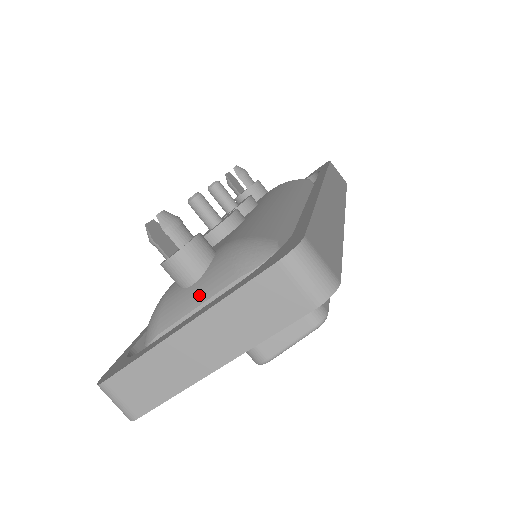
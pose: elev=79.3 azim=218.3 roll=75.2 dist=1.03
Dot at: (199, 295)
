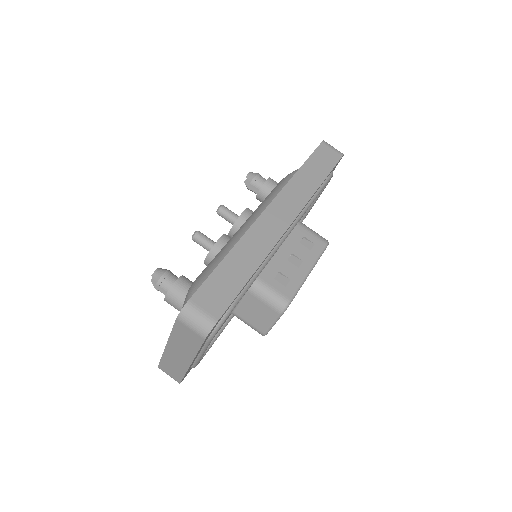
Dot at: occluded
